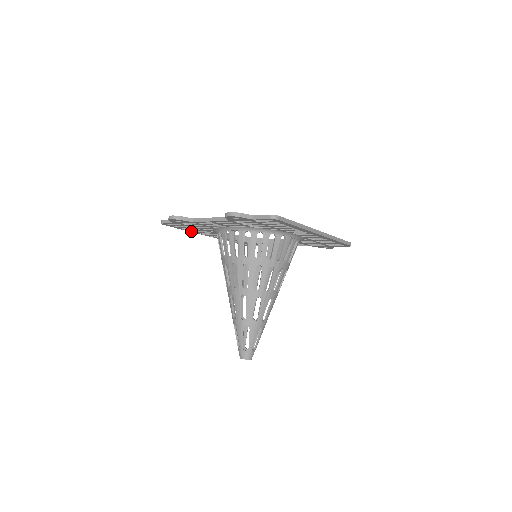
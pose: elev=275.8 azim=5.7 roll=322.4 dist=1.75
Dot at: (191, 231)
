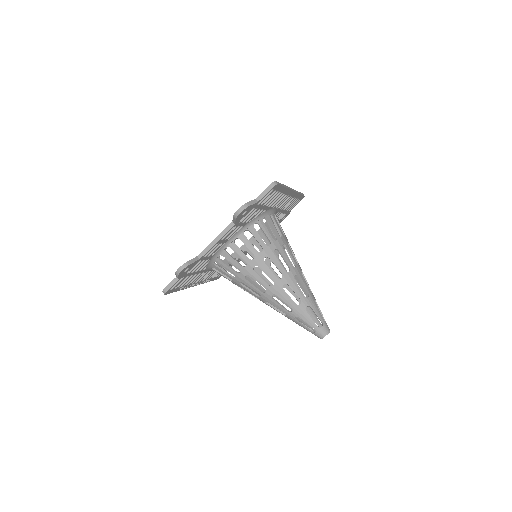
Dot at: (184, 288)
